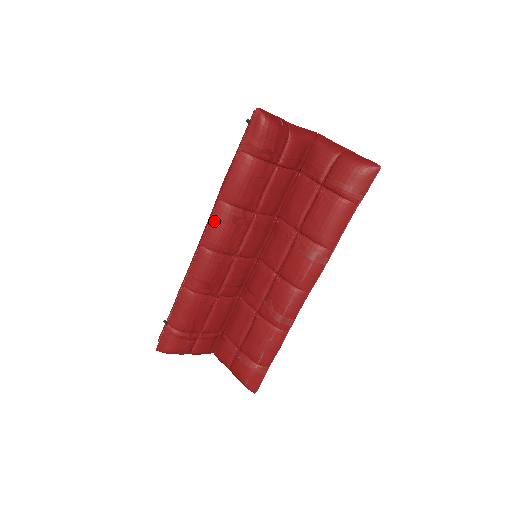
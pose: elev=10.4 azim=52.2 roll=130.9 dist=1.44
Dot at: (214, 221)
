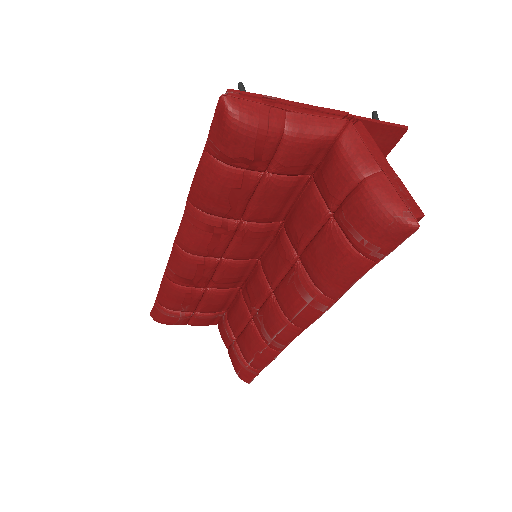
Dot at: (185, 224)
